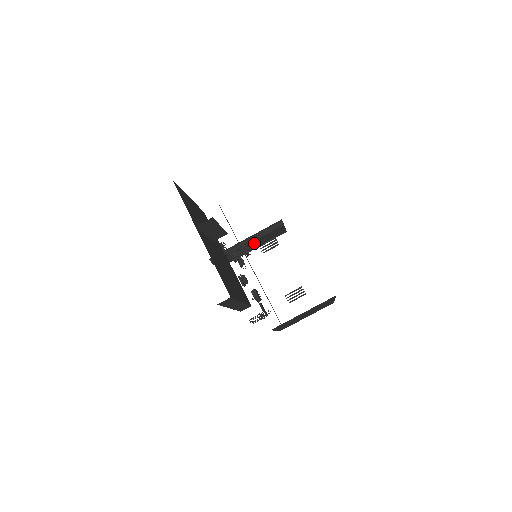
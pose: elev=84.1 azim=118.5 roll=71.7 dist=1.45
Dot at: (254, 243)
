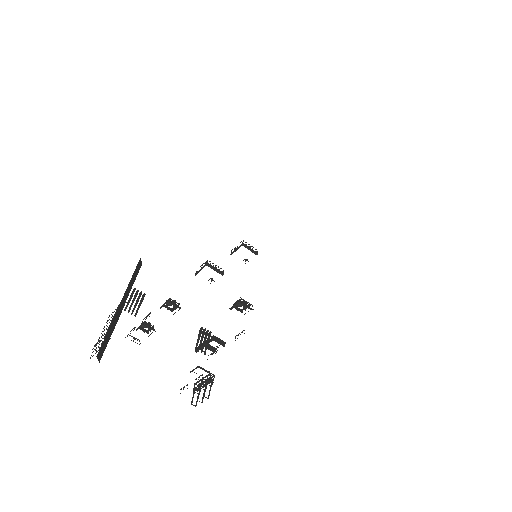
Dot at: occluded
